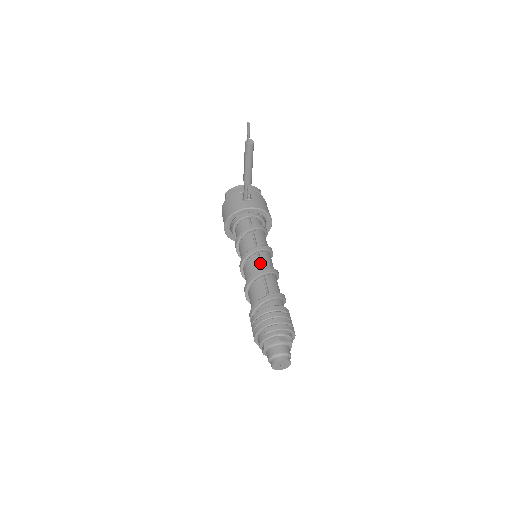
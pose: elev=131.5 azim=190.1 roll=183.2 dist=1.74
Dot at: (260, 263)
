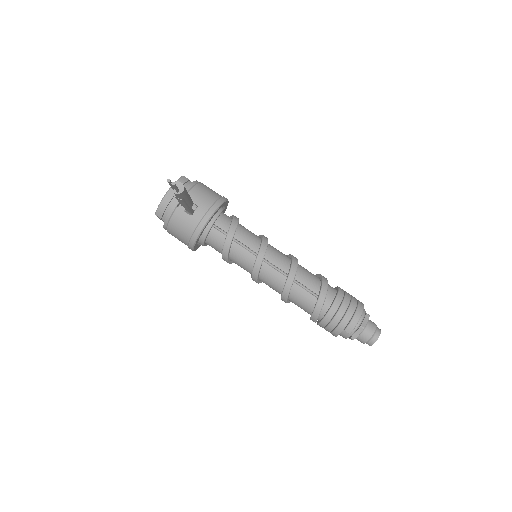
Dot at: (276, 269)
